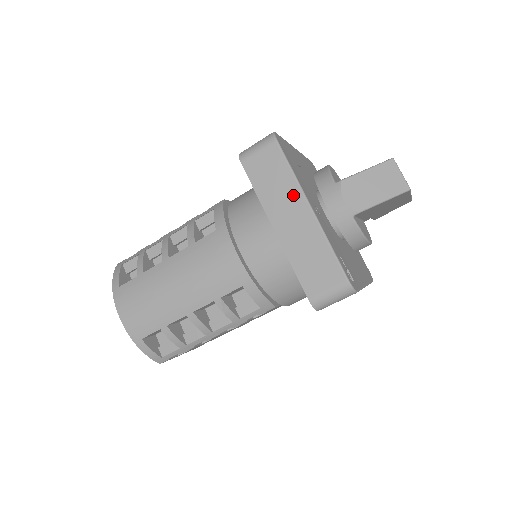
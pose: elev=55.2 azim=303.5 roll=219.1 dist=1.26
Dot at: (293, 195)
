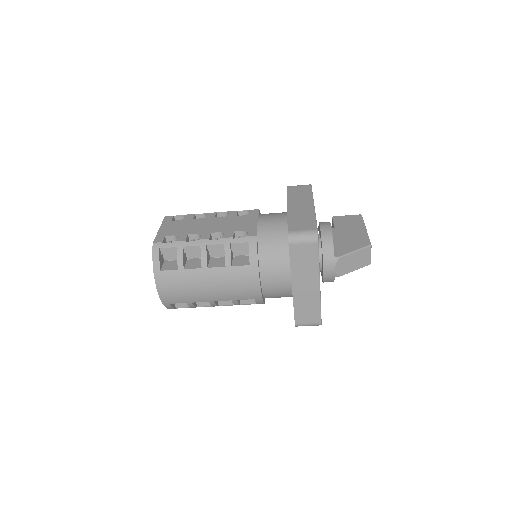
Dot at: (313, 275)
